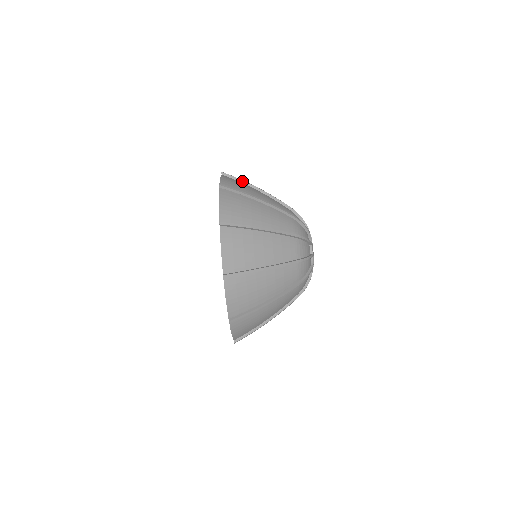
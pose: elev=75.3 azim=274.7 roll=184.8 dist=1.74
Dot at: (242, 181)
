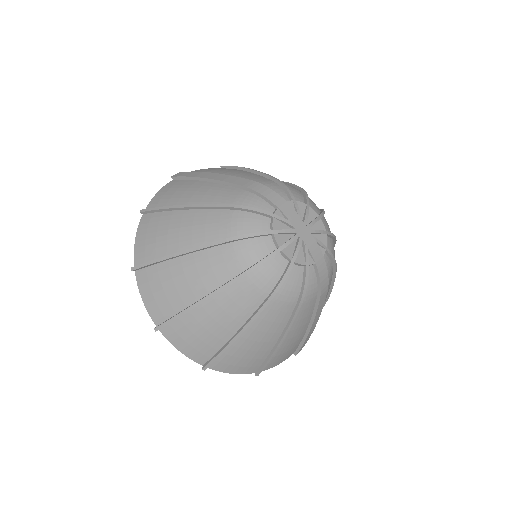
Dot at: (189, 178)
